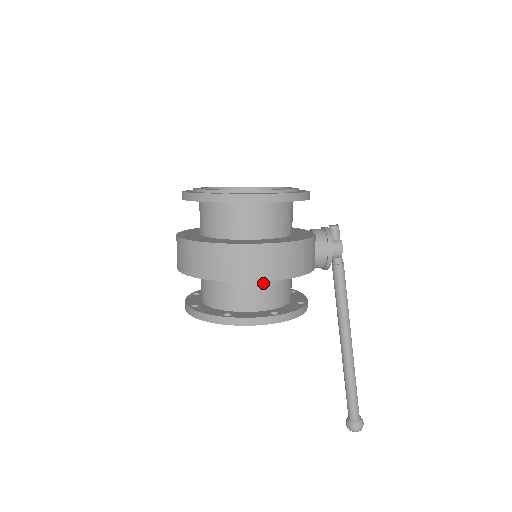
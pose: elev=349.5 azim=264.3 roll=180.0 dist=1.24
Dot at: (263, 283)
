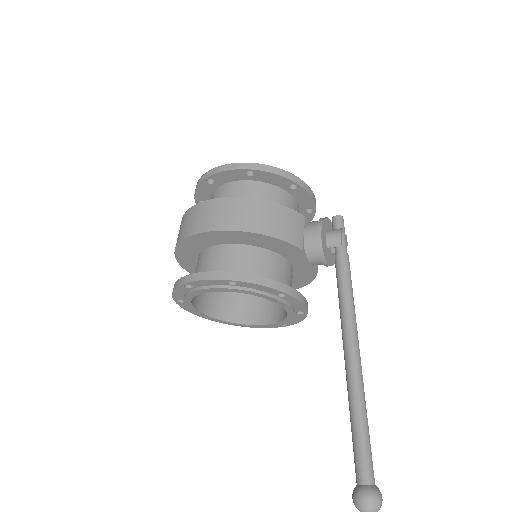
Dot at: (233, 251)
